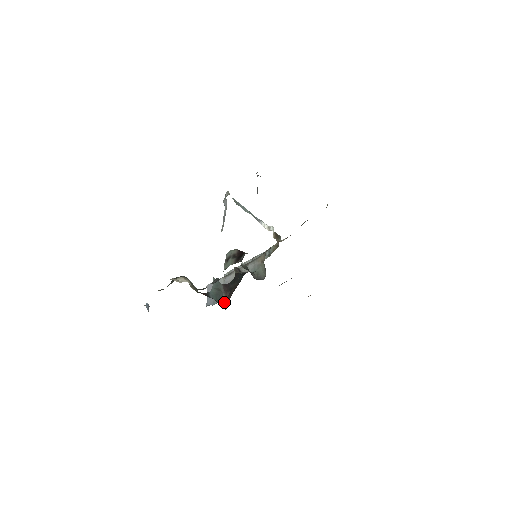
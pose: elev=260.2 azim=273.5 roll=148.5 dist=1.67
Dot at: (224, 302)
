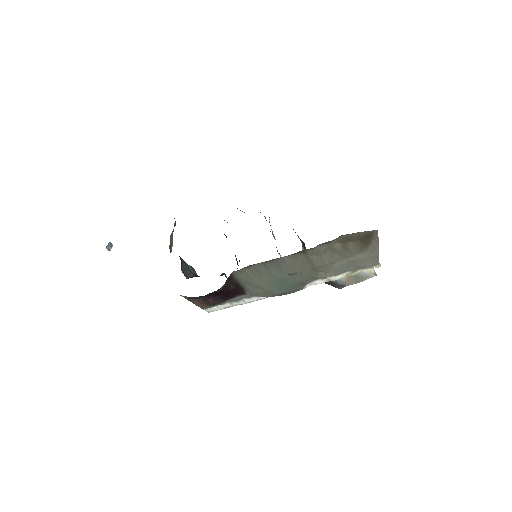
Dot at: (186, 276)
